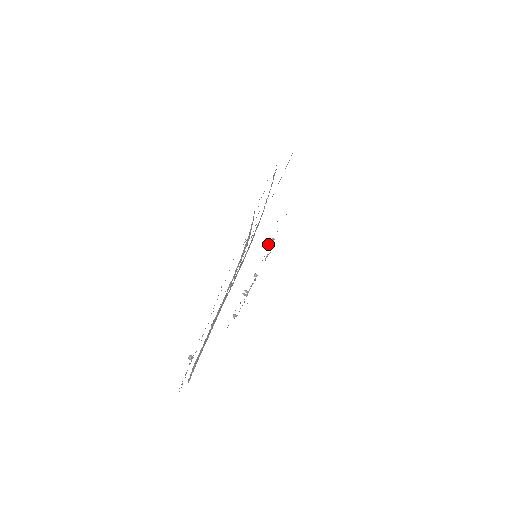
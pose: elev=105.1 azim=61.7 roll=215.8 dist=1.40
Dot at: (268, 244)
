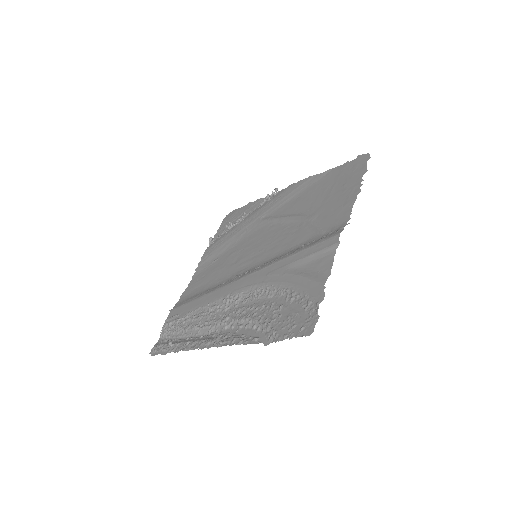
Dot at: (271, 221)
